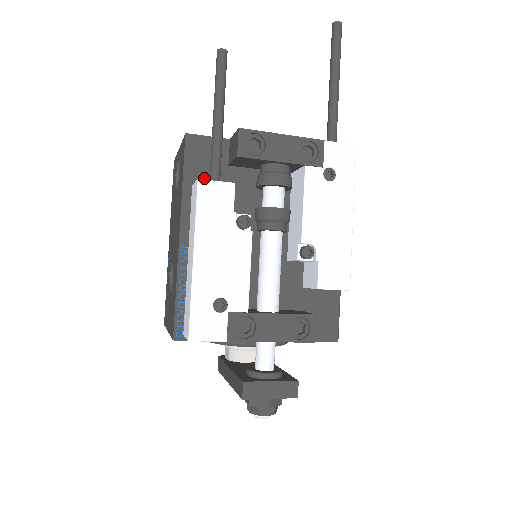
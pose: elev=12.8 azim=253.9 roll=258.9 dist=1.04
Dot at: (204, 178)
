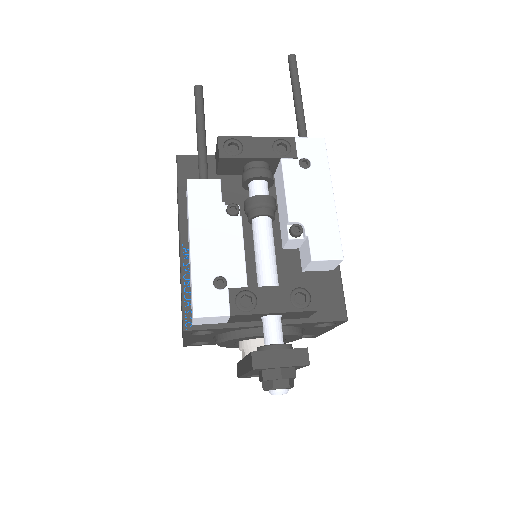
Dot at: occluded
